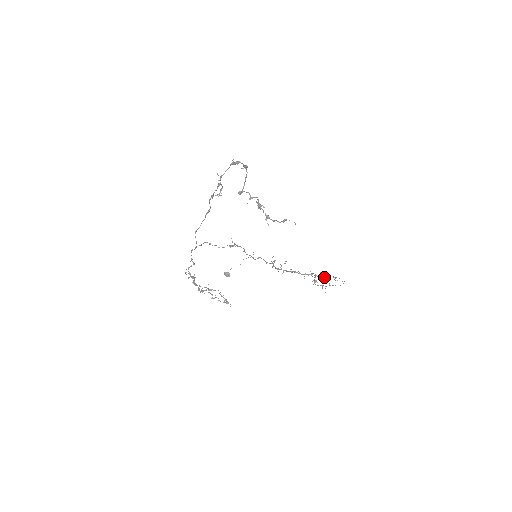
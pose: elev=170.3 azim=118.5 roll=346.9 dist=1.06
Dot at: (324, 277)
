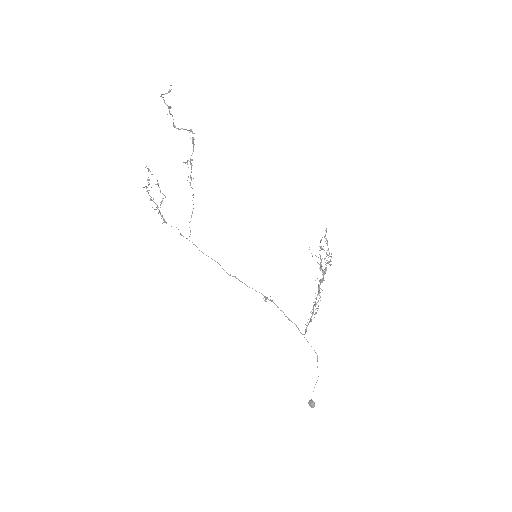
Dot at: (329, 261)
